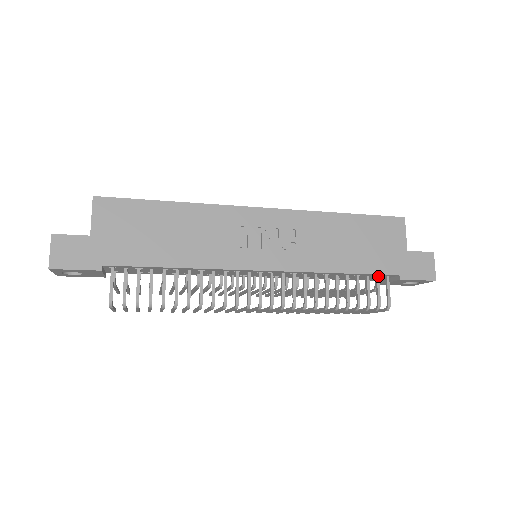
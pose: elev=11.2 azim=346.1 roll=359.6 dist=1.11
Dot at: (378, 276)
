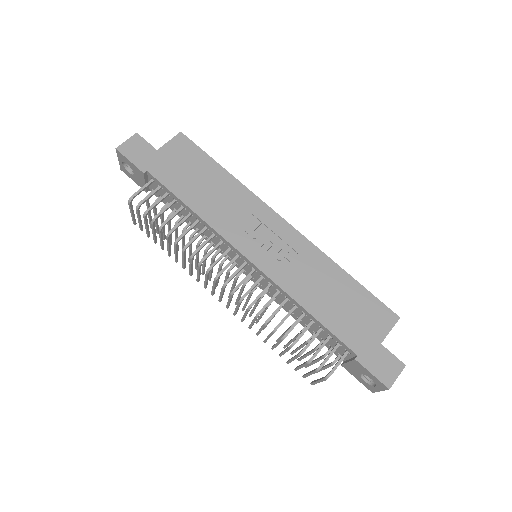
Dot at: (339, 344)
